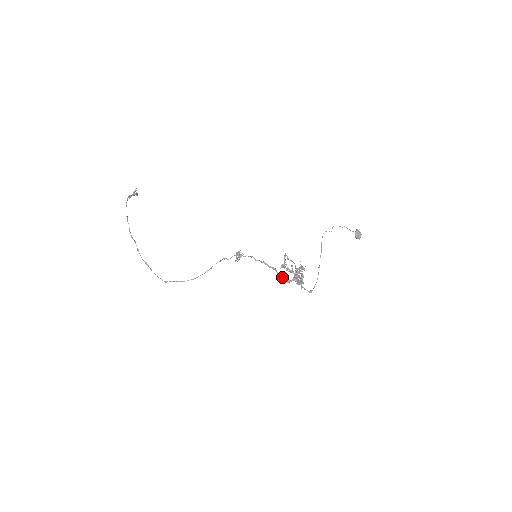
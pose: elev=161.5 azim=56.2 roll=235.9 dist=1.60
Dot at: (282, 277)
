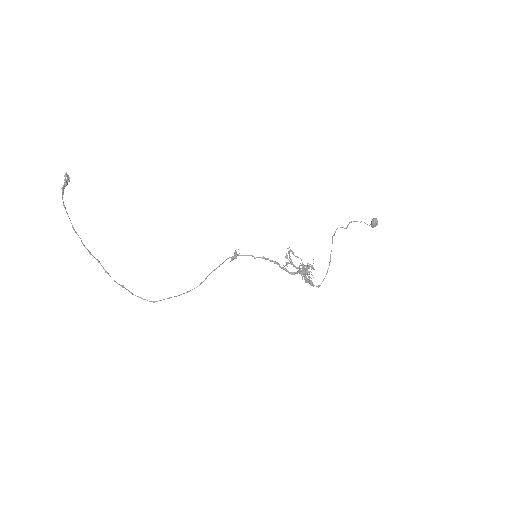
Dot at: (285, 270)
